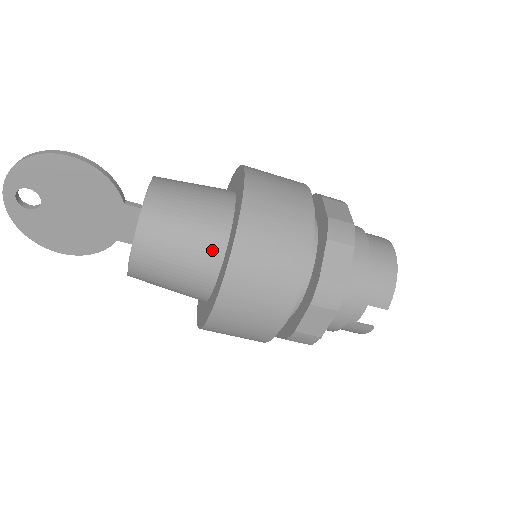
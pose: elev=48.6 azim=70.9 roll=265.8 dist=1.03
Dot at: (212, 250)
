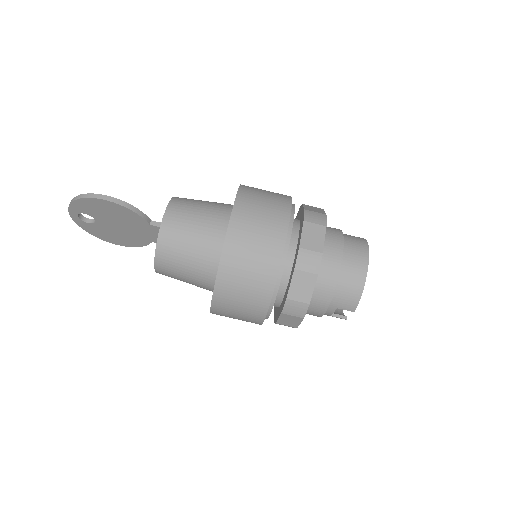
Dot at: (208, 270)
